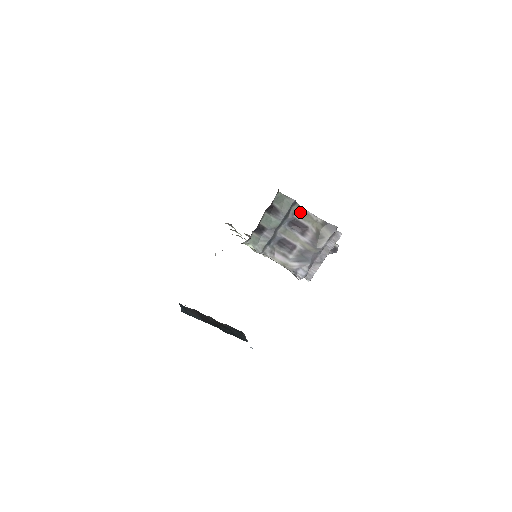
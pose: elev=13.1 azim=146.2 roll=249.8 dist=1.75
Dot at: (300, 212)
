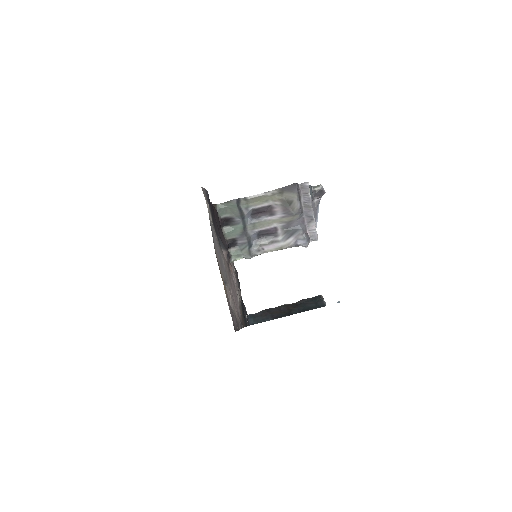
Dot at: (251, 201)
